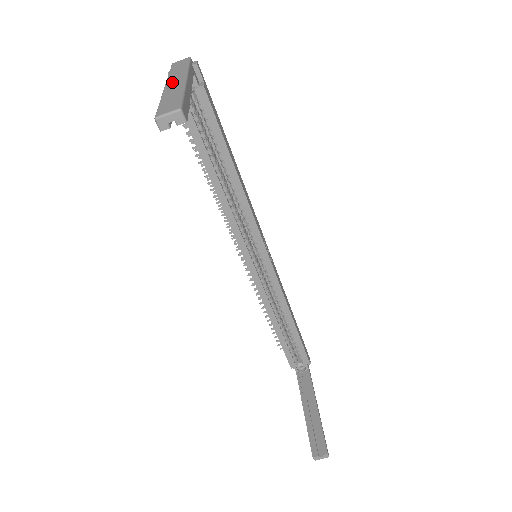
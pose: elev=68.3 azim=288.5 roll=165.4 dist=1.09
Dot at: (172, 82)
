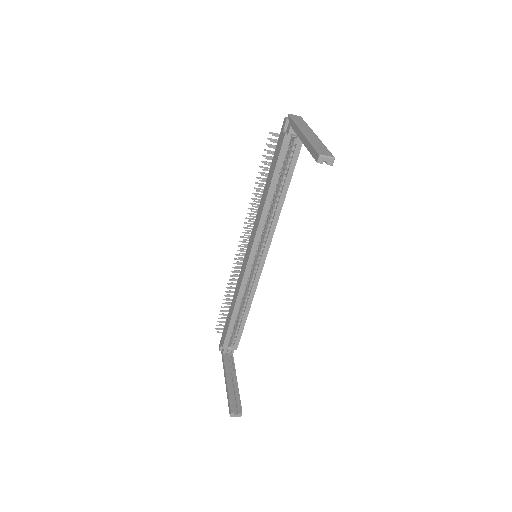
Dot at: (307, 132)
